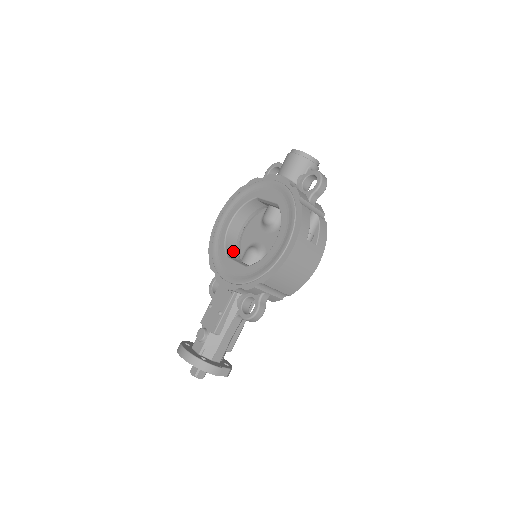
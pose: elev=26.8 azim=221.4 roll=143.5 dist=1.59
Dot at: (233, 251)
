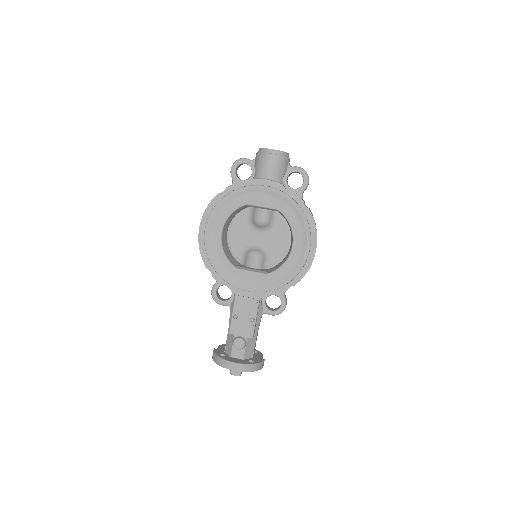
Dot at: (232, 258)
